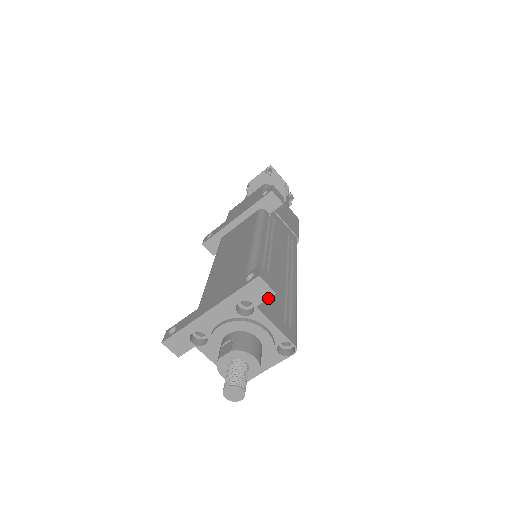
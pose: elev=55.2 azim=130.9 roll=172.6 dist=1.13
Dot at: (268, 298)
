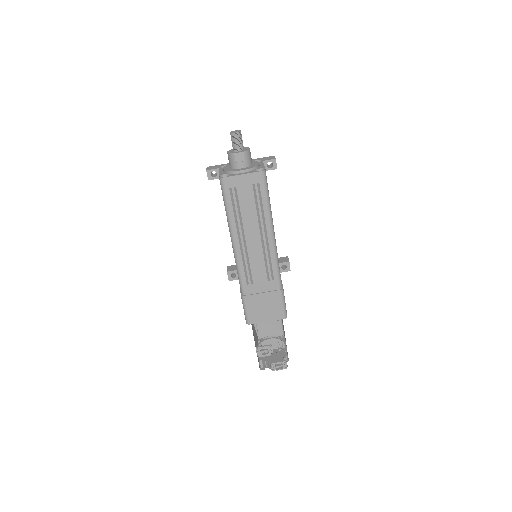
Dot at: (271, 160)
